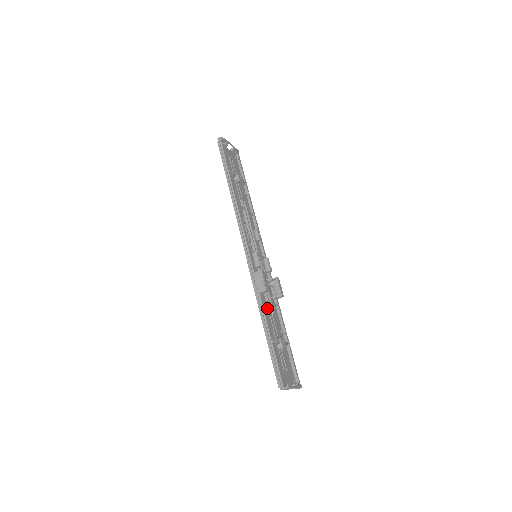
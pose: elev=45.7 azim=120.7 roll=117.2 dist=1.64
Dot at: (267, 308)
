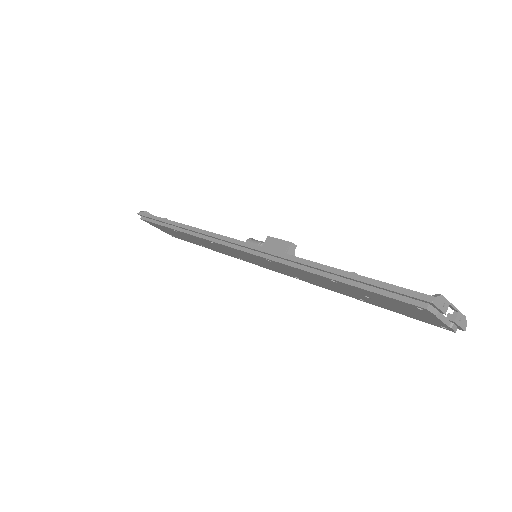
Dot at: occluded
